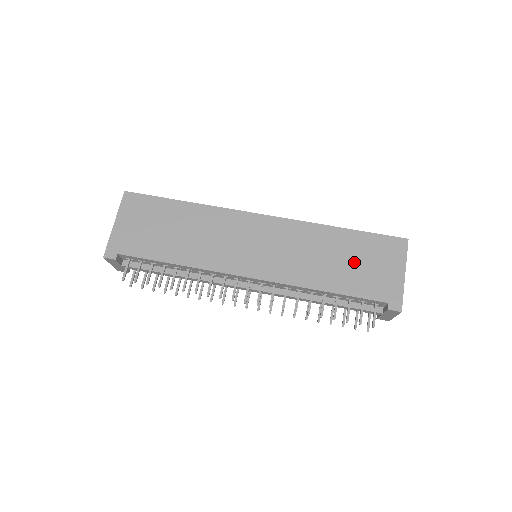
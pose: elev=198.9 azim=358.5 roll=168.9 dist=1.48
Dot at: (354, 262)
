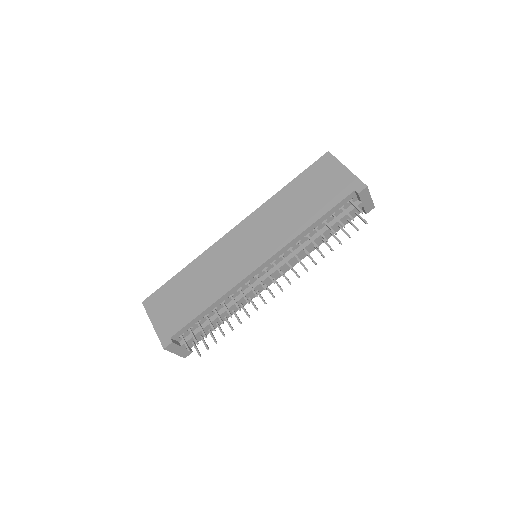
Dot at: (311, 193)
